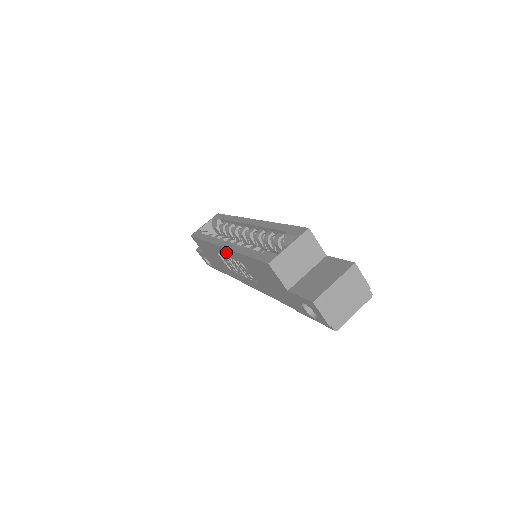
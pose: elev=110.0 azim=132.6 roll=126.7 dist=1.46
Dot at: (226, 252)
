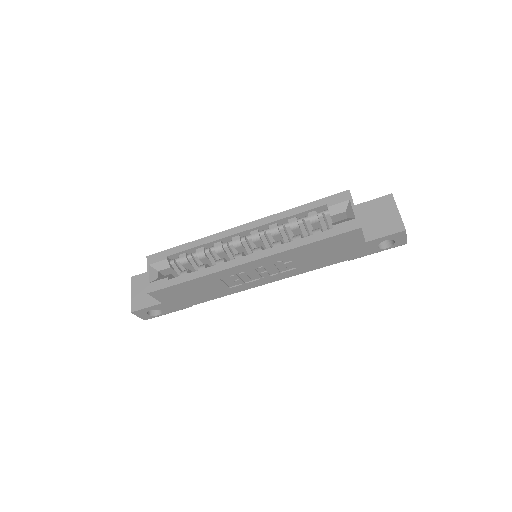
Dot at: (256, 264)
